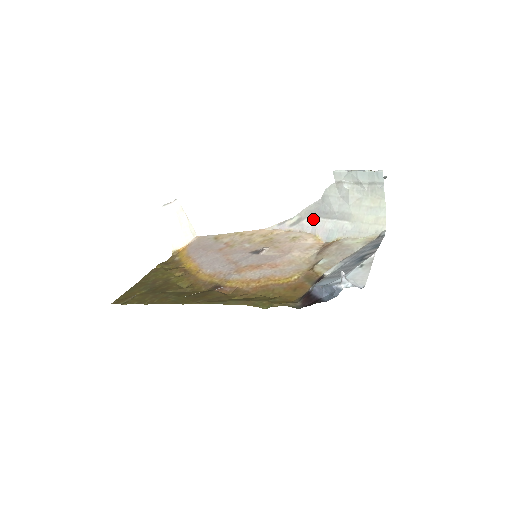
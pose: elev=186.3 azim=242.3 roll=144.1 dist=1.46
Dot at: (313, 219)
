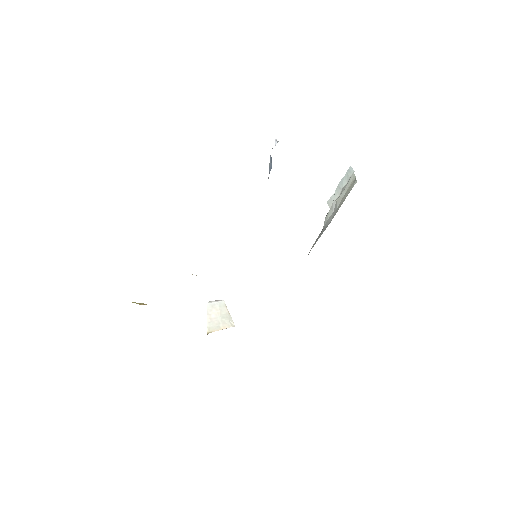
Dot at: occluded
